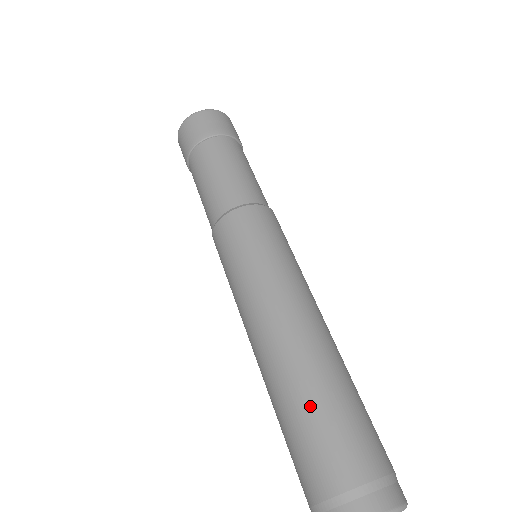
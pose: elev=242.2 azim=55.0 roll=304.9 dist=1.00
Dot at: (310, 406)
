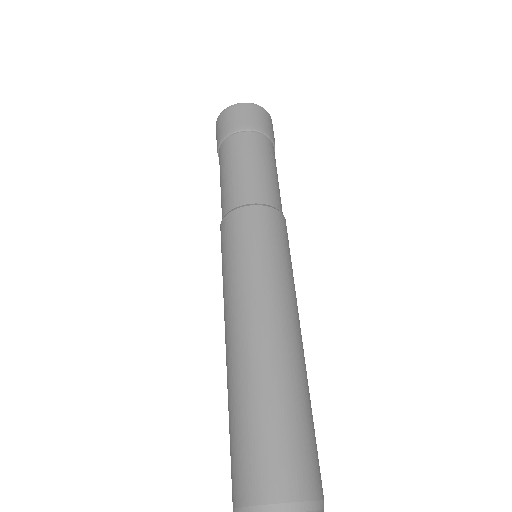
Dot at: (260, 413)
